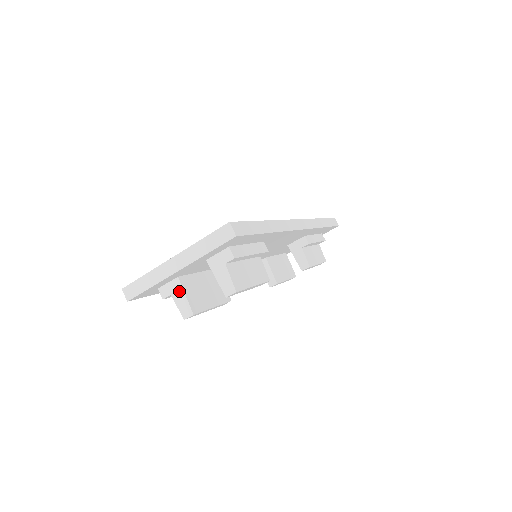
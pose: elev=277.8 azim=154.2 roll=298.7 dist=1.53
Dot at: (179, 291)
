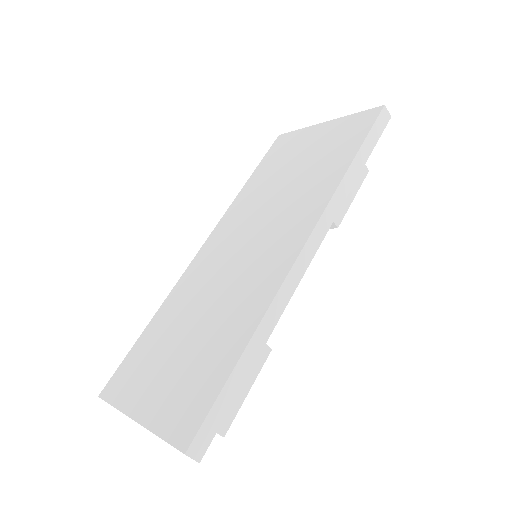
Dot at: occluded
